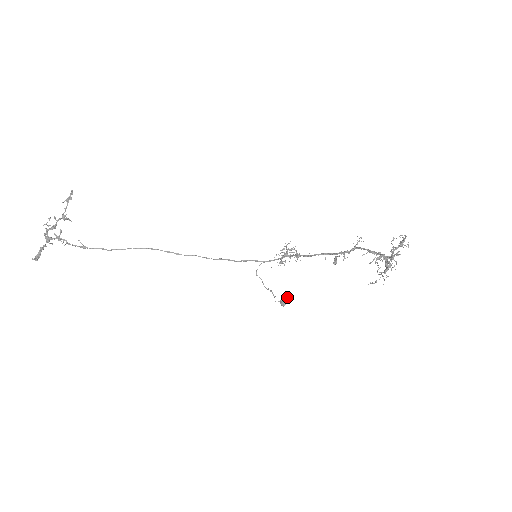
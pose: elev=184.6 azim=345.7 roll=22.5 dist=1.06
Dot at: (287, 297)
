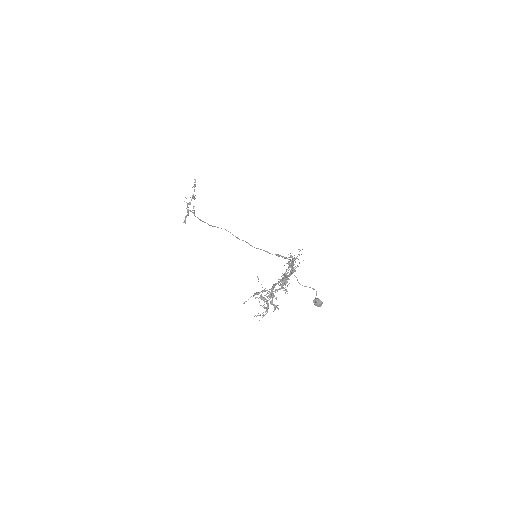
Dot at: occluded
